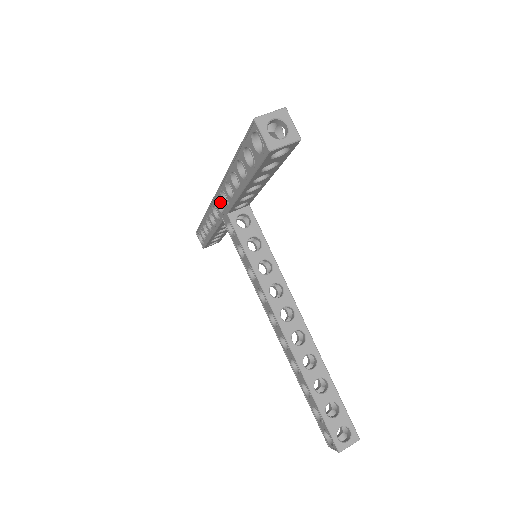
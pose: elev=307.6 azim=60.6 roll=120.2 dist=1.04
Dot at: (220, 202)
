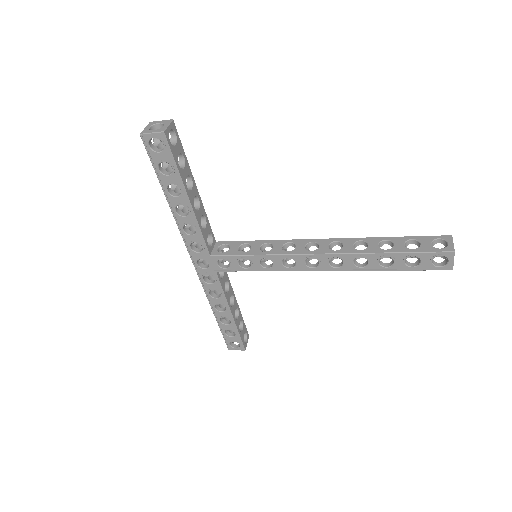
Dot at: (199, 259)
